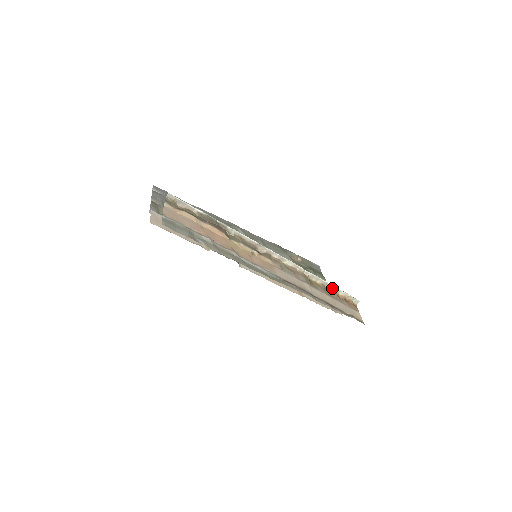
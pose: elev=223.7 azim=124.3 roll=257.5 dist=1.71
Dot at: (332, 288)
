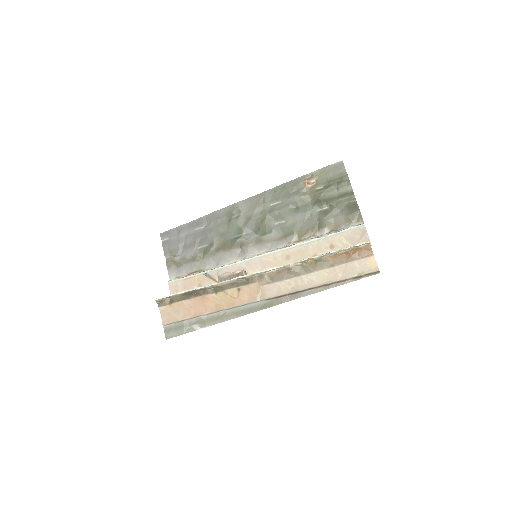
Dot at: (330, 254)
